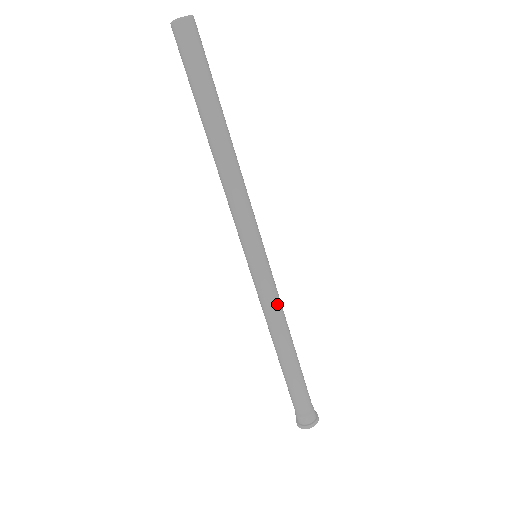
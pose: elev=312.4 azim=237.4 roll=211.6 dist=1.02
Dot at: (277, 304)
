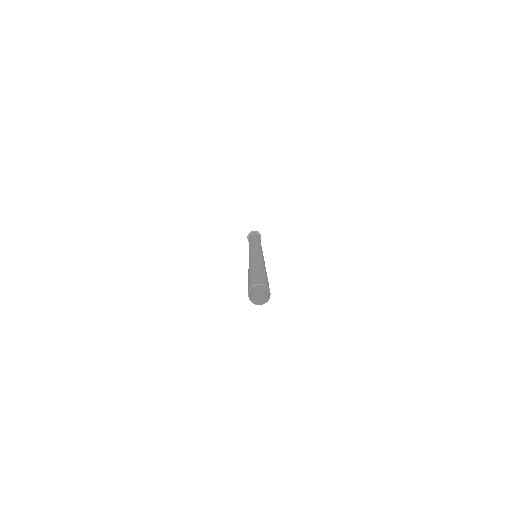
Dot at: occluded
